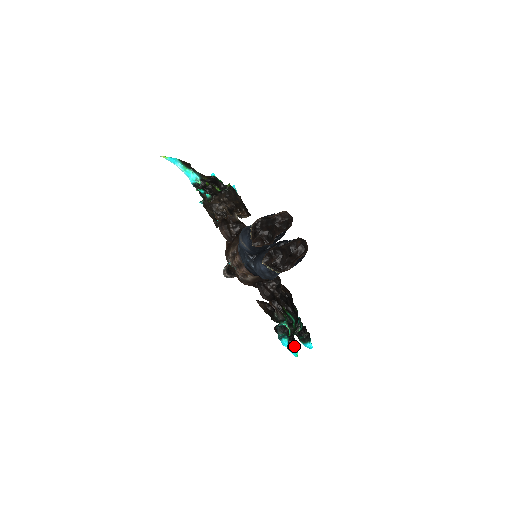
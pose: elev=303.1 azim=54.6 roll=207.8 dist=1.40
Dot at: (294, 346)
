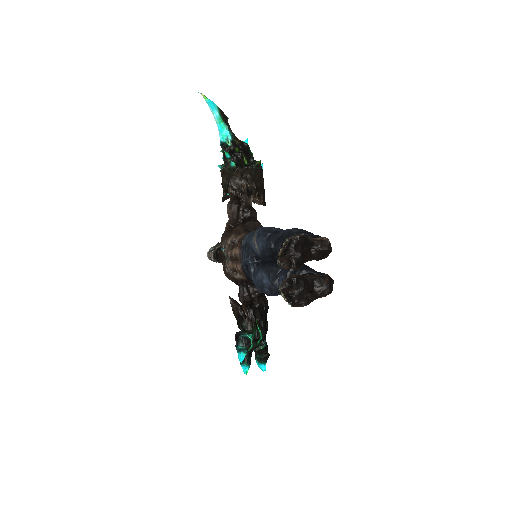
Dot at: (248, 362)
